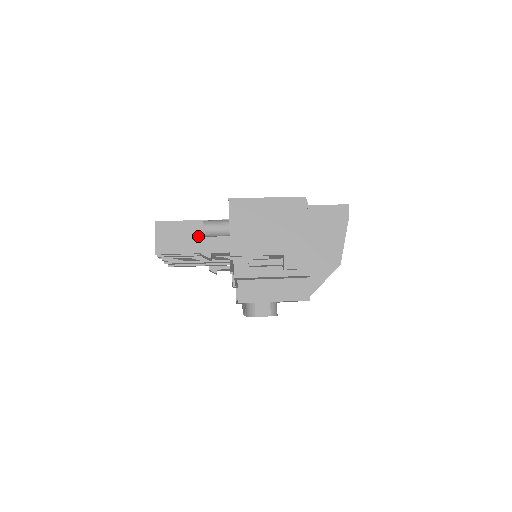
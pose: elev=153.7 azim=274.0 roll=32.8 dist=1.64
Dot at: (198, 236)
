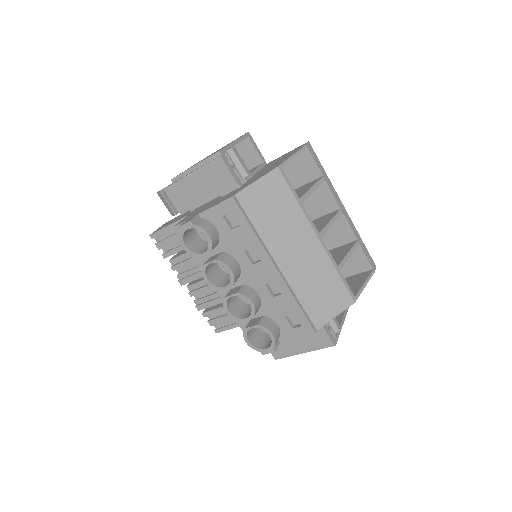
Dot at: occluded
